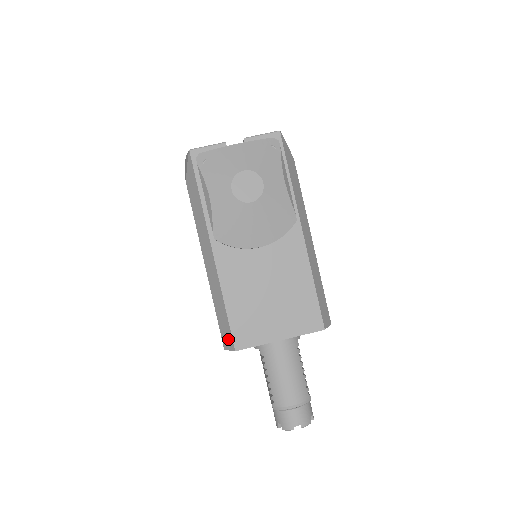
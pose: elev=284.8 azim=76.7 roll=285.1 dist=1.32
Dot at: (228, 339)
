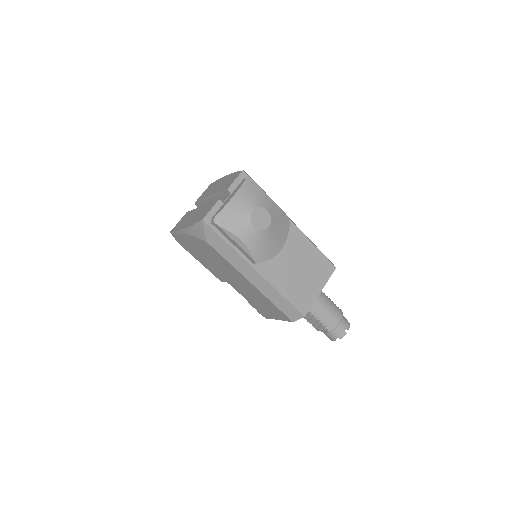
Dot at: (295, 314)
